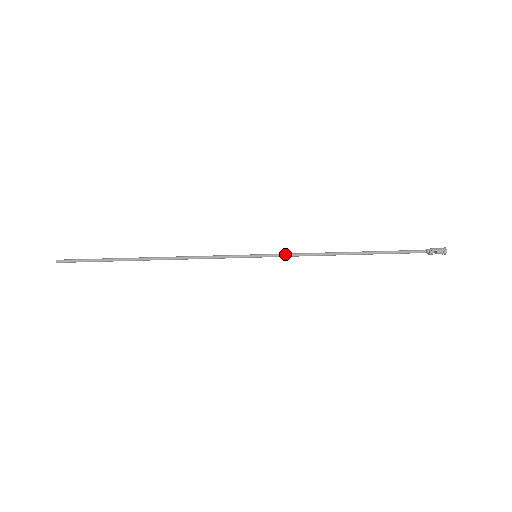
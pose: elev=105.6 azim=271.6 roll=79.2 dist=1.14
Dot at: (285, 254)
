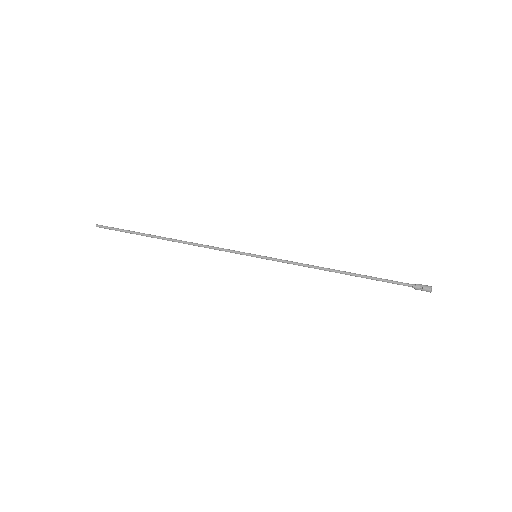
Dot at: (281, 259)
